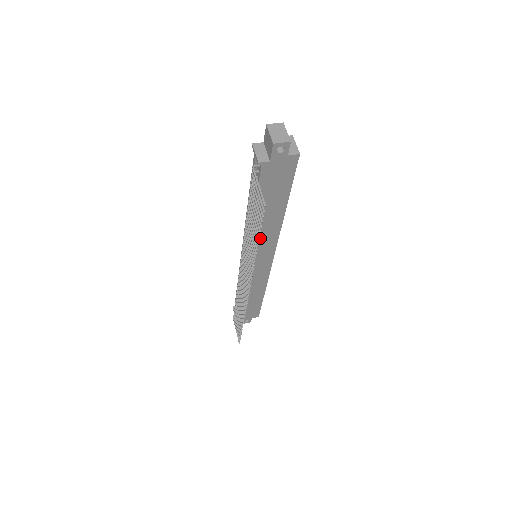
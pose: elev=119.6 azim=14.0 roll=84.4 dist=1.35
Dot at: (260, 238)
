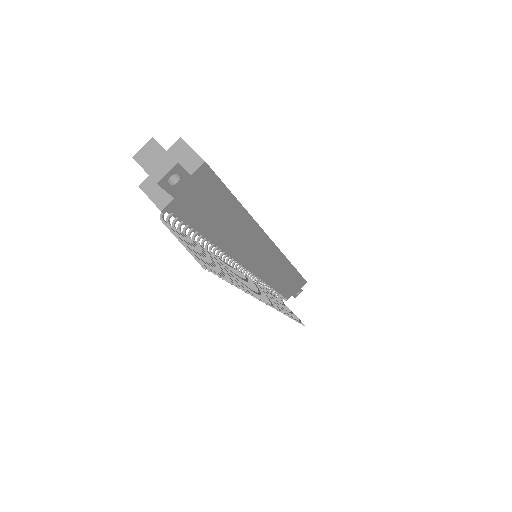
Dot at: (243, 249)
